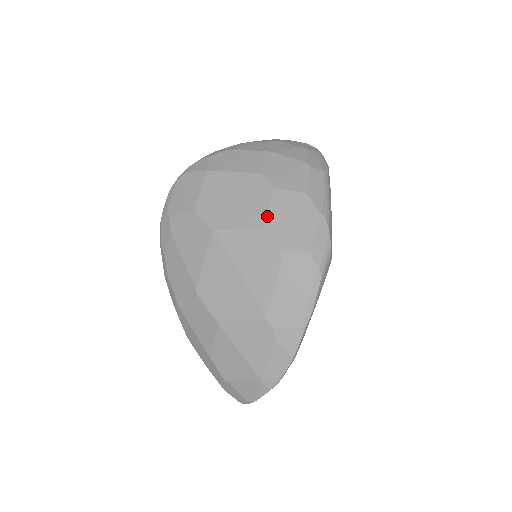
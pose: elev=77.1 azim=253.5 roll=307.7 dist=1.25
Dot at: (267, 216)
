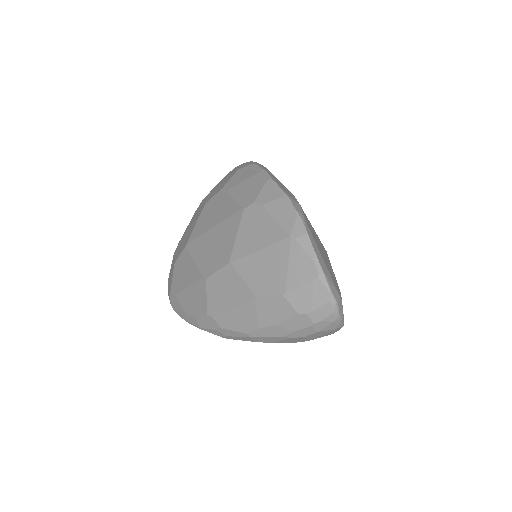
Dot at: (206, 201)
